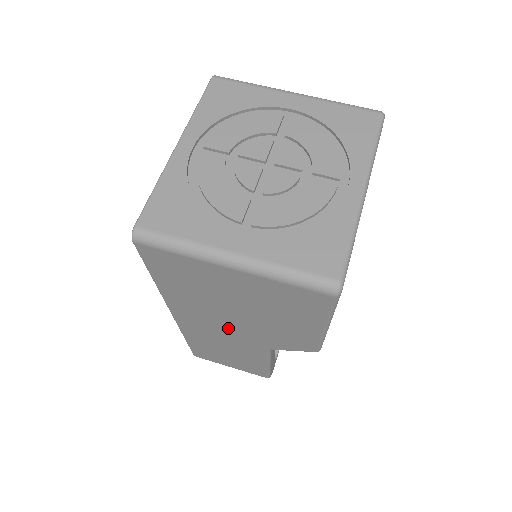
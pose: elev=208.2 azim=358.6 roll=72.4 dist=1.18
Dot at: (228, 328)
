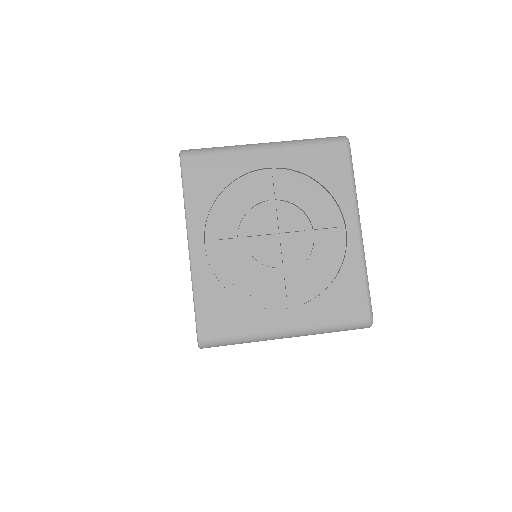
Dot at: occluded
